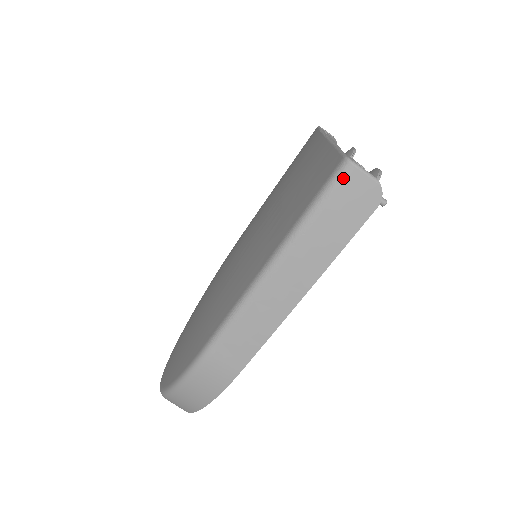
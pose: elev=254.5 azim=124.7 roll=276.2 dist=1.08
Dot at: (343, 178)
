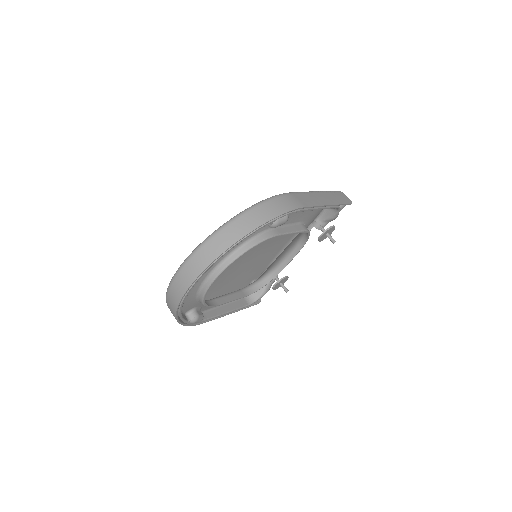
Dot at: (340, 192)
